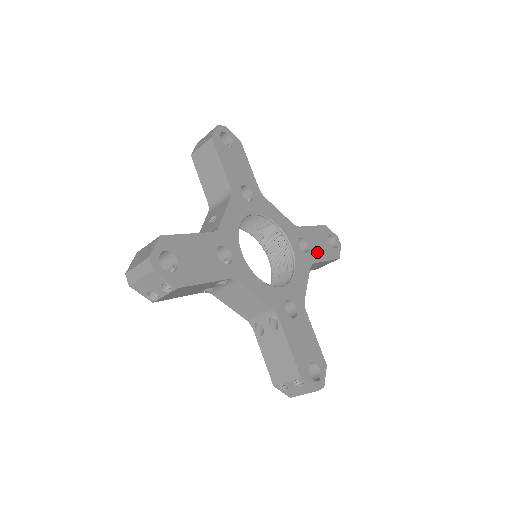
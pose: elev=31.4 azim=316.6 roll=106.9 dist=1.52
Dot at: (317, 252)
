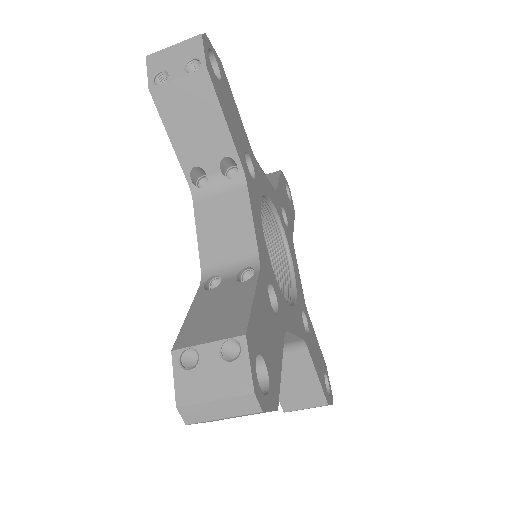
Dot at: (313, 352)
